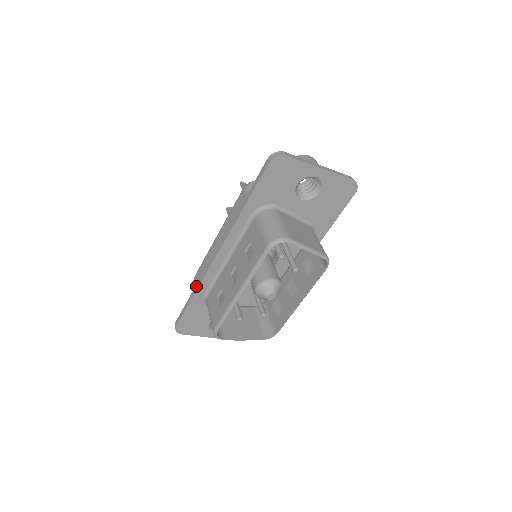
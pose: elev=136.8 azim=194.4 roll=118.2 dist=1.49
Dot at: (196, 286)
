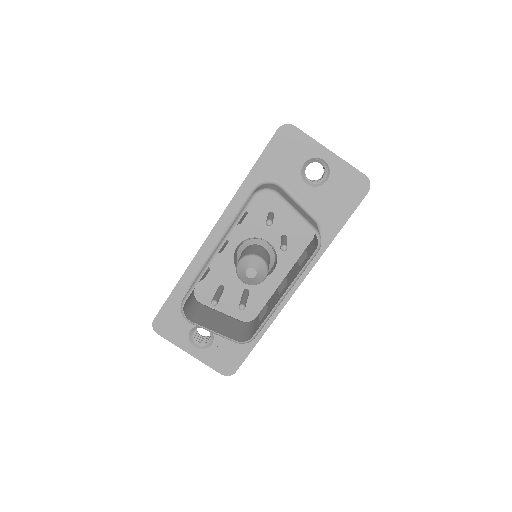
Dot at: (185, 270)
